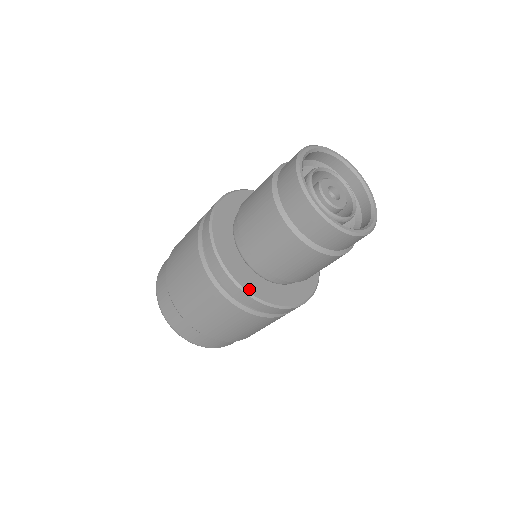
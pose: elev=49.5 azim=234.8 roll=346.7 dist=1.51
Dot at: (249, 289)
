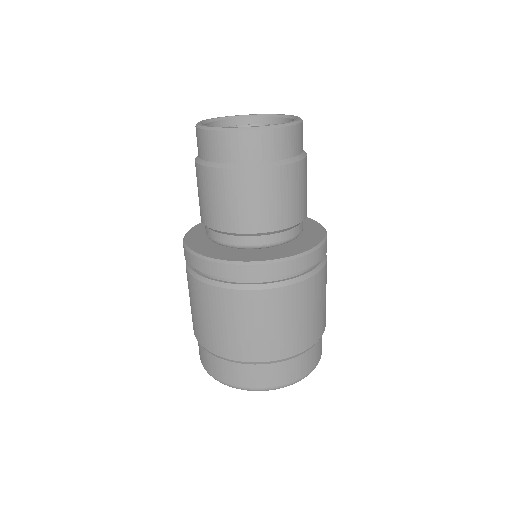
Dot at: (238, 260)
